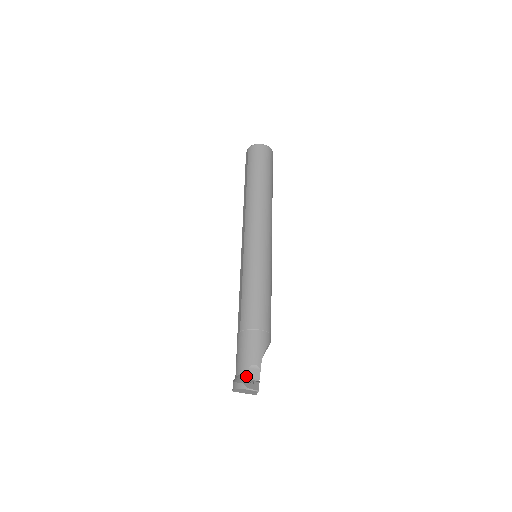
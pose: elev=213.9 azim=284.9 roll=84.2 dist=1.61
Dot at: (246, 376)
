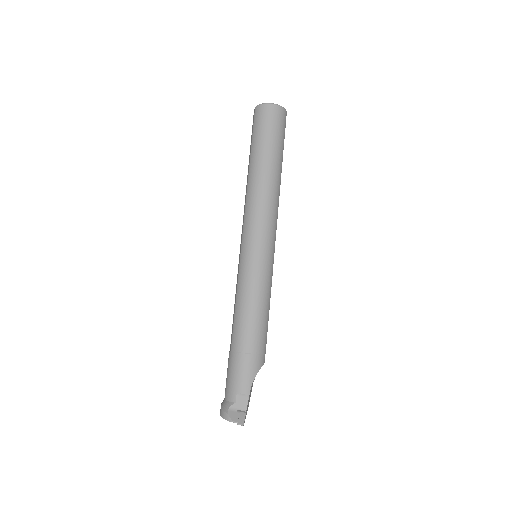
Dot at: (232, 405)
